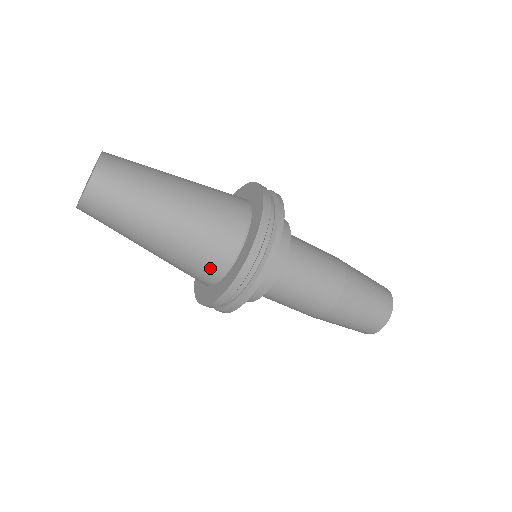
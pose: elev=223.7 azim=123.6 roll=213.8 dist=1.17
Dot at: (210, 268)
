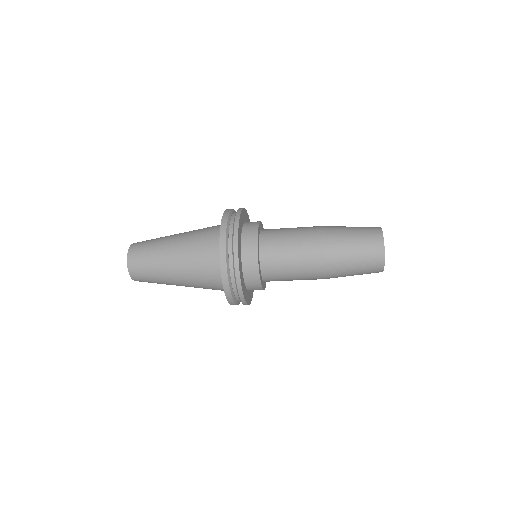
Dot at: (215, 283)
